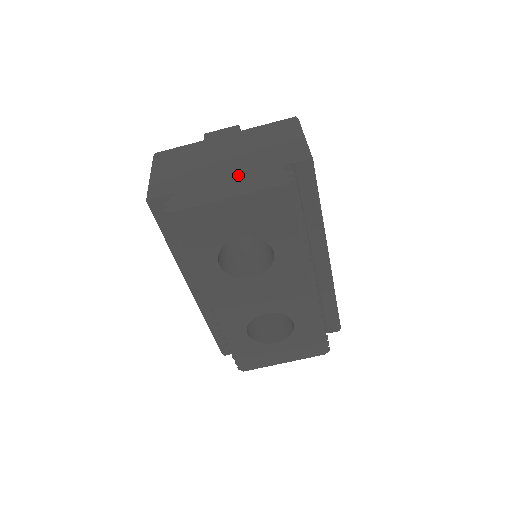
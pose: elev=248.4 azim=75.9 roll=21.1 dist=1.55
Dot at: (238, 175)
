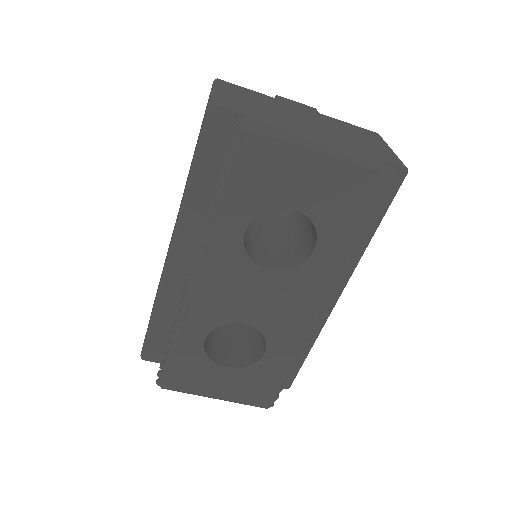
Dot at: (327, 141)
